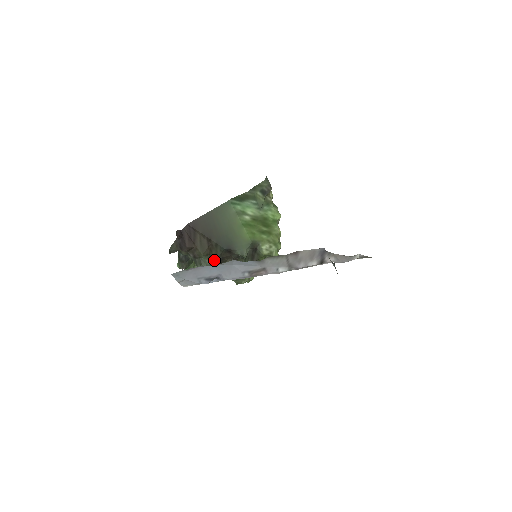
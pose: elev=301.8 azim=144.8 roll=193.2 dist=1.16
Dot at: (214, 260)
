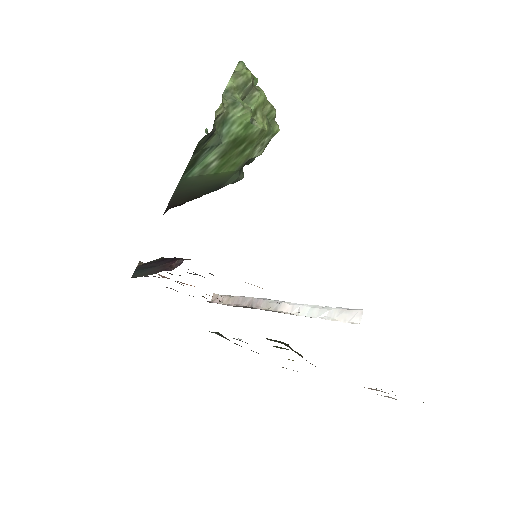
Dot at: occluded
